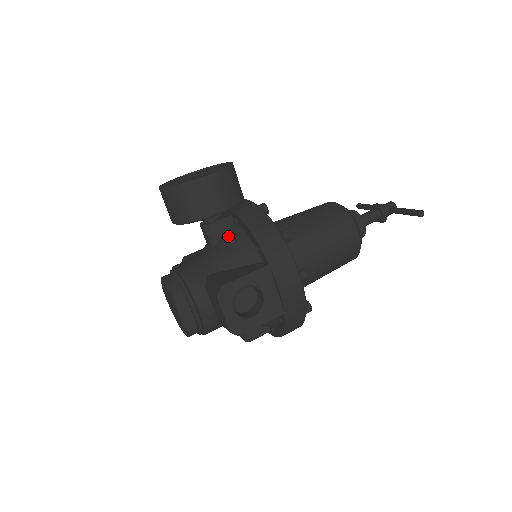
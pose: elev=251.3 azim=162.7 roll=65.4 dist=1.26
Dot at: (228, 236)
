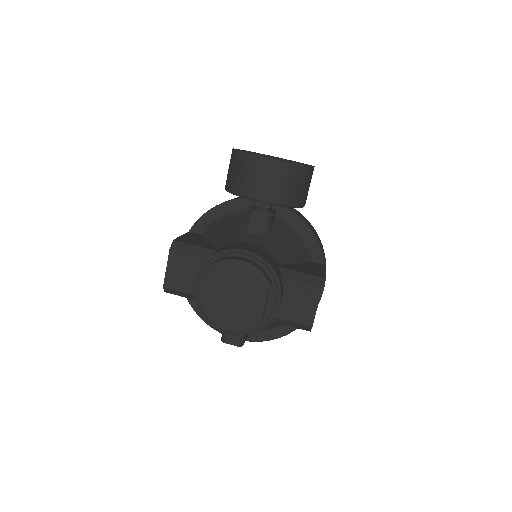
Dot at: (280, 230)
